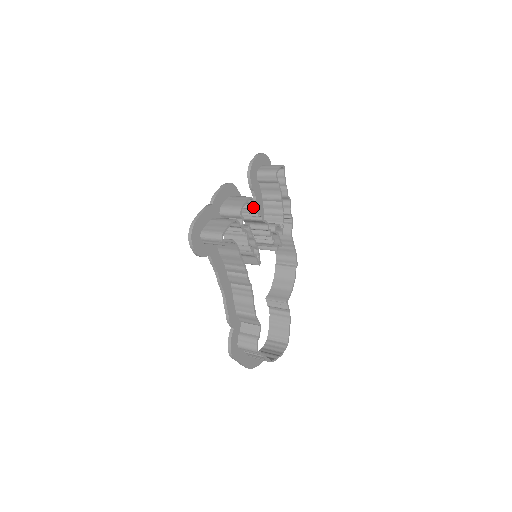
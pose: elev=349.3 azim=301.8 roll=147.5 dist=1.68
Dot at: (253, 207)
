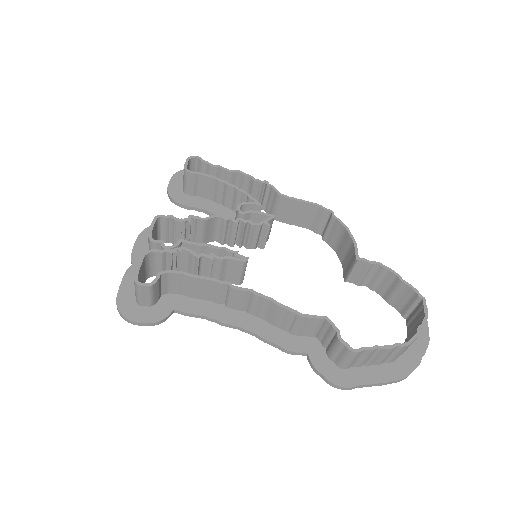
Dot at: (173, 221)
